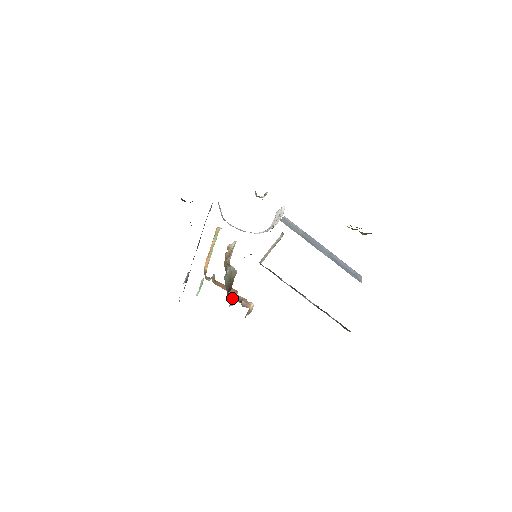
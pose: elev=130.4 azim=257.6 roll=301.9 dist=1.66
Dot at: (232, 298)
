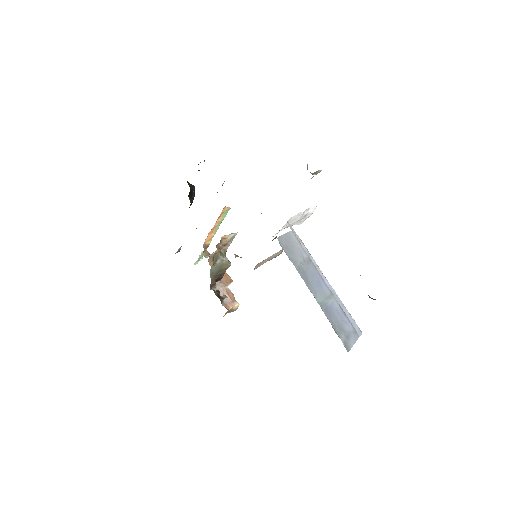
Dot at: (217, 290)
